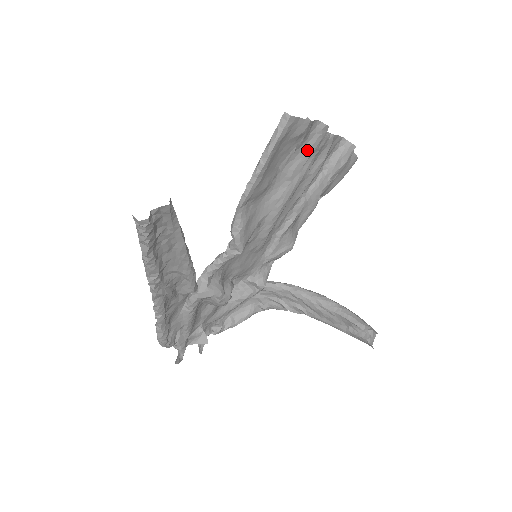
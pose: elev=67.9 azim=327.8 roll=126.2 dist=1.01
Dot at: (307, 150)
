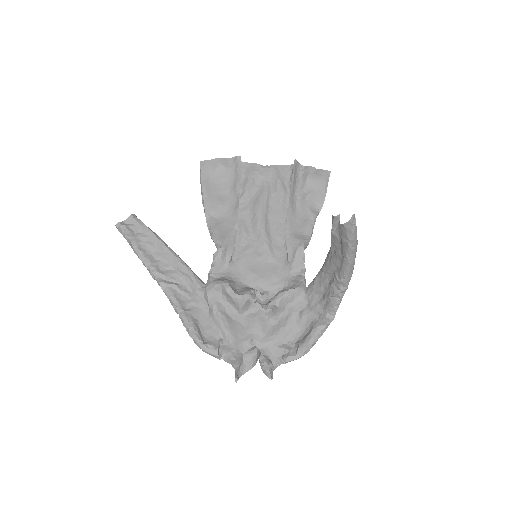
Dot at: (237, 174)
